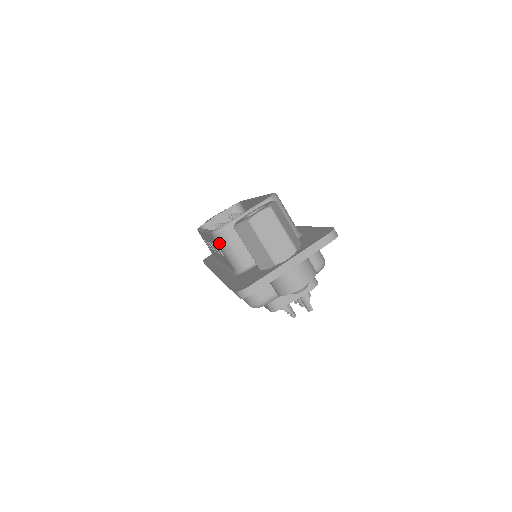
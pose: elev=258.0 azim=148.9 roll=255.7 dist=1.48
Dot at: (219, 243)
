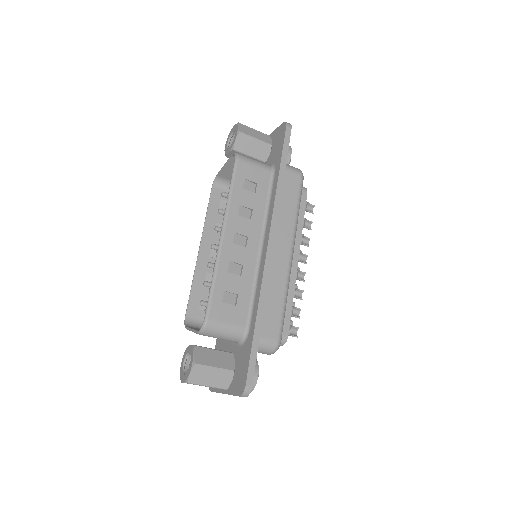
Dot at: (194, 324)
